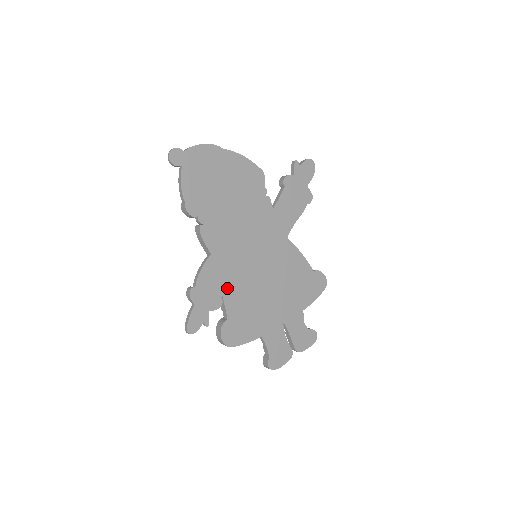
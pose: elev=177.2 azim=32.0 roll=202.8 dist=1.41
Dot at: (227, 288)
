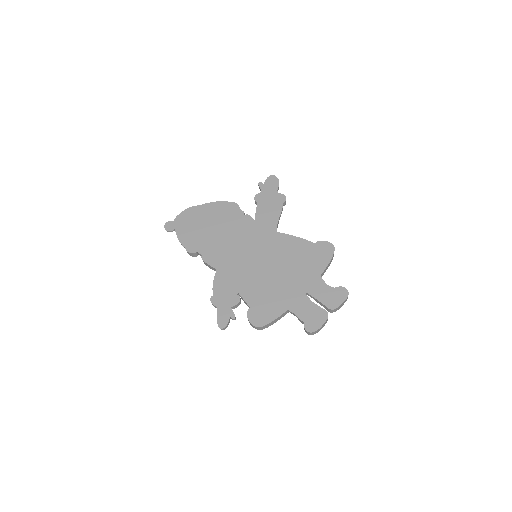
Dot at: (240, 286)
